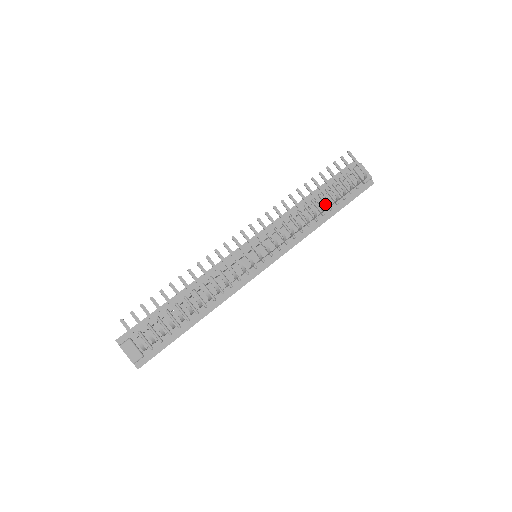
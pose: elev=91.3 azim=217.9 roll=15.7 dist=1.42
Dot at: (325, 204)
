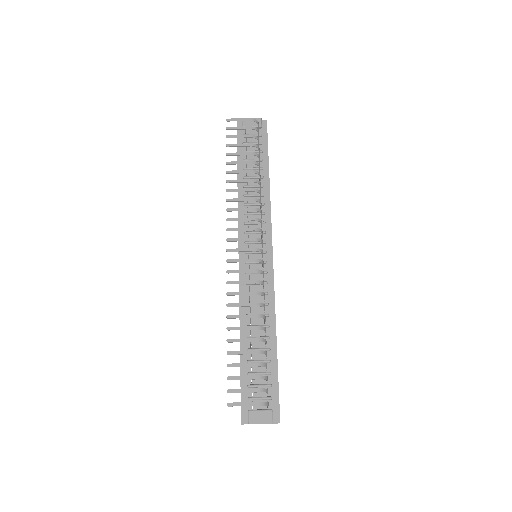
Dot at: occluded
